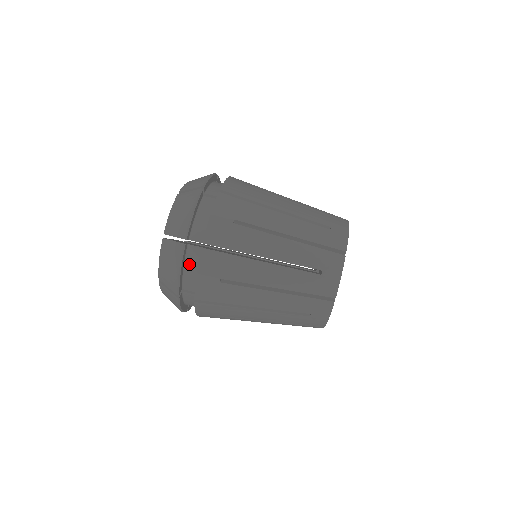
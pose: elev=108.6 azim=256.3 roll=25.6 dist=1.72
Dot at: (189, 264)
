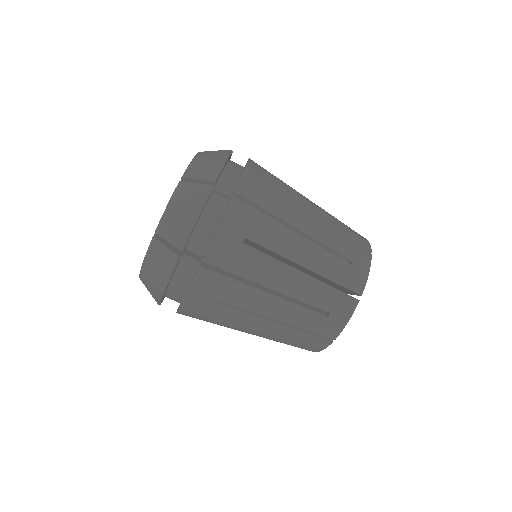
Dot at: (180, 274)
